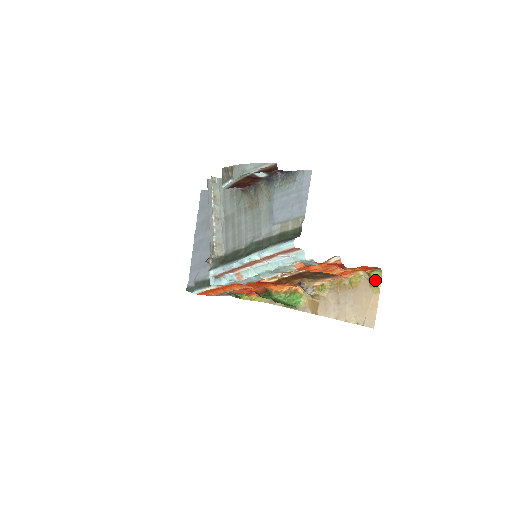
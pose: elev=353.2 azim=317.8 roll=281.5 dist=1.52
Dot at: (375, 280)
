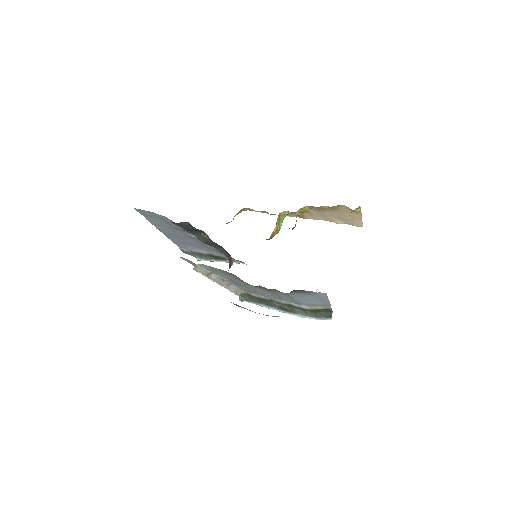
Dot at: (356, 211)
